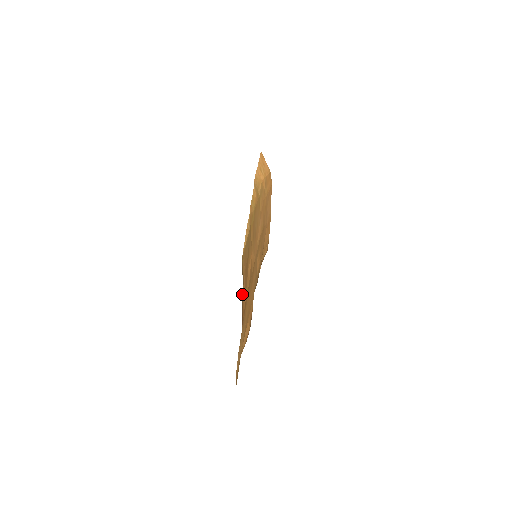
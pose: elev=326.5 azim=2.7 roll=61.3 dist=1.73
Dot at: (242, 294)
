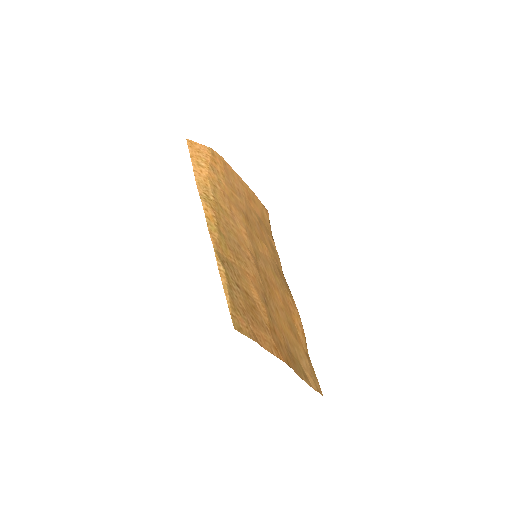
Dot at: (262, 346)
